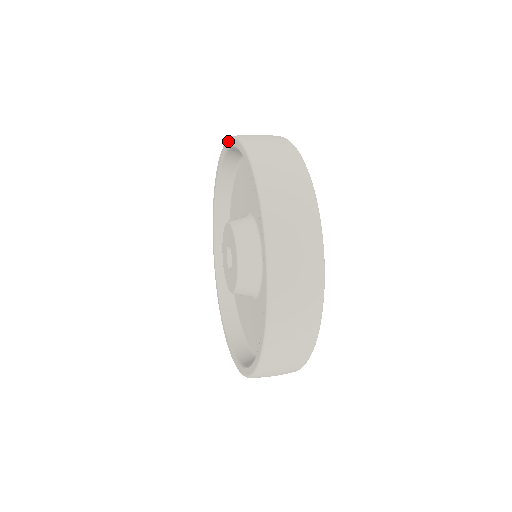
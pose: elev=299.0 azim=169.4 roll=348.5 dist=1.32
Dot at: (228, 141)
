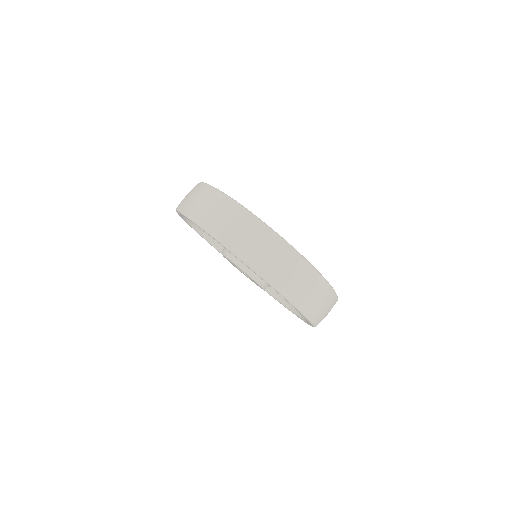
Dot at: occluded
